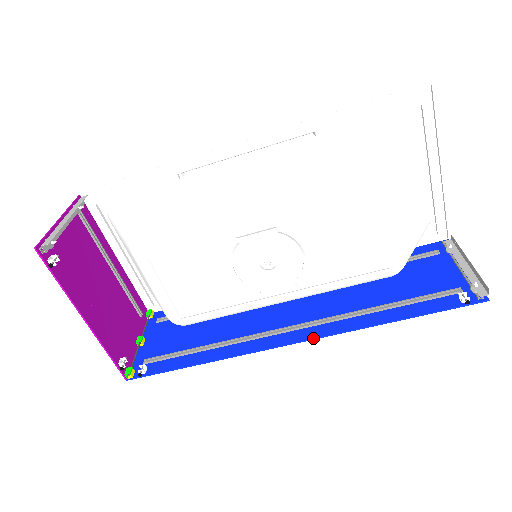
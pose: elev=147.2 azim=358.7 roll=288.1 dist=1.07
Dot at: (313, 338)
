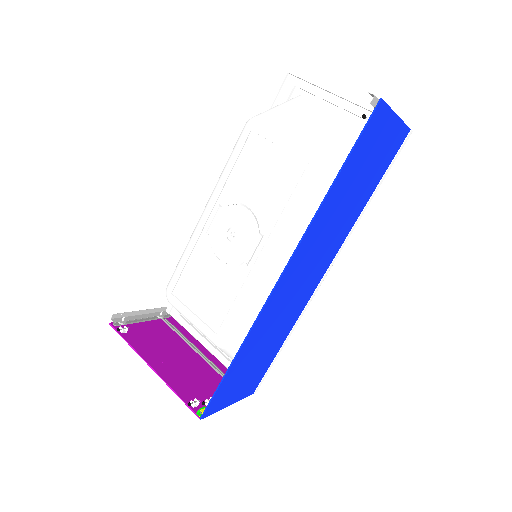
Dot at: (289, 260)
